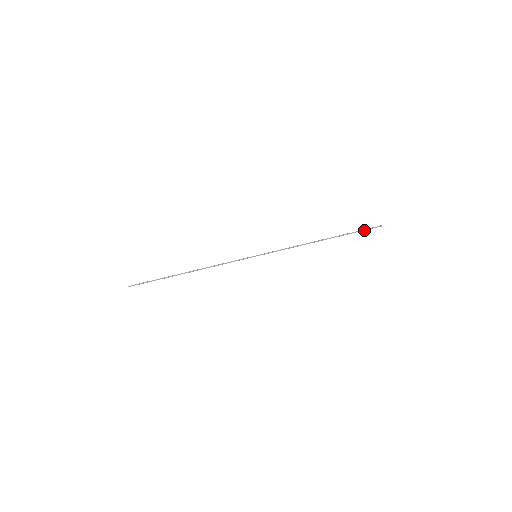
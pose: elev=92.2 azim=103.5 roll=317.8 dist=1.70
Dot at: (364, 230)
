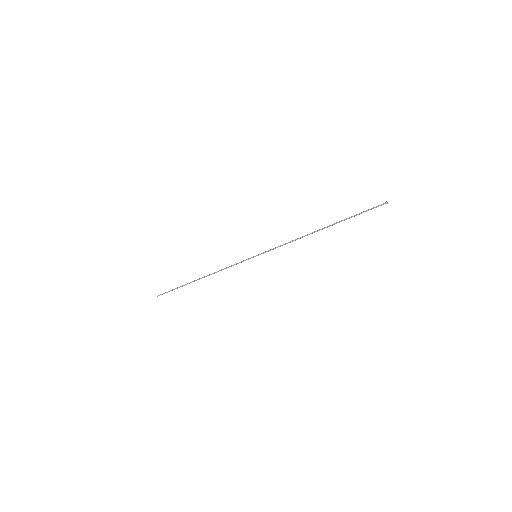
Dot at: (366, 211)
